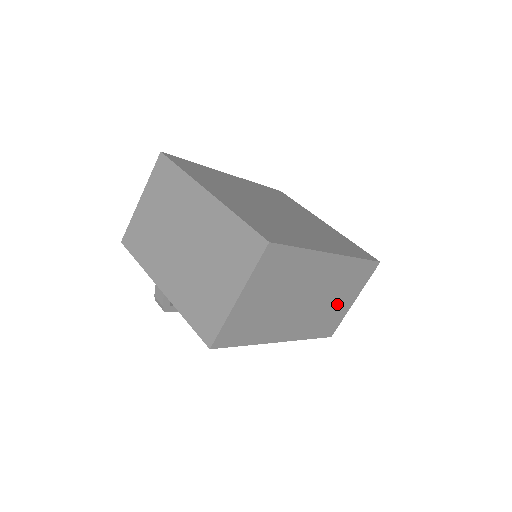
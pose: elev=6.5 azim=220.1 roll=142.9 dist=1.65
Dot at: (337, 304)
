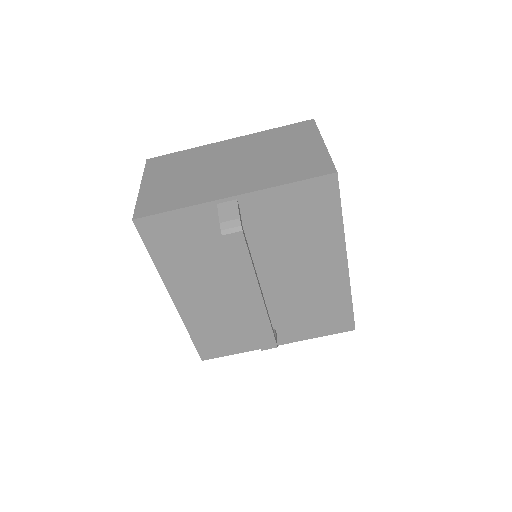
Dot at: occluded
